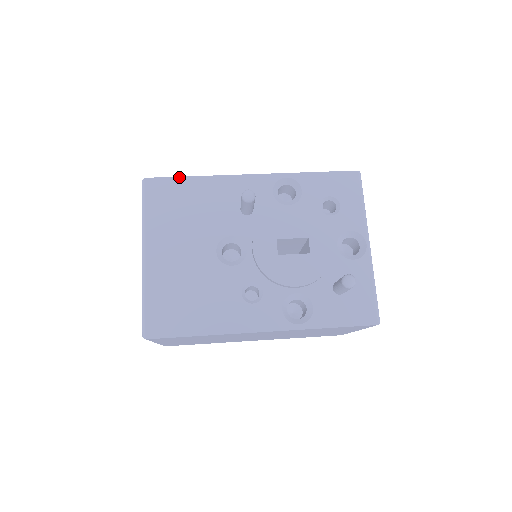
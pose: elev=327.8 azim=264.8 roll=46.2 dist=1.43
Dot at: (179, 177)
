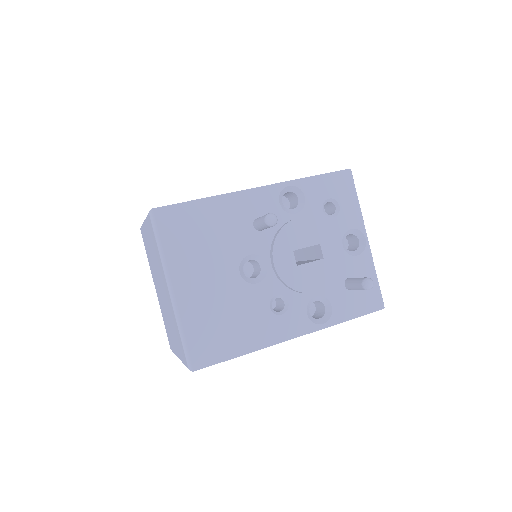
Dot at: (187, 202)
